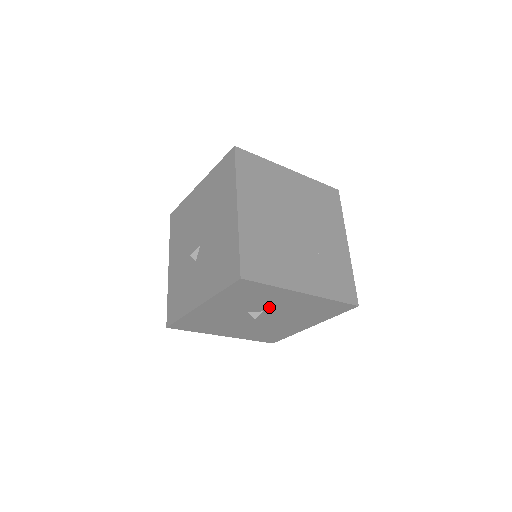
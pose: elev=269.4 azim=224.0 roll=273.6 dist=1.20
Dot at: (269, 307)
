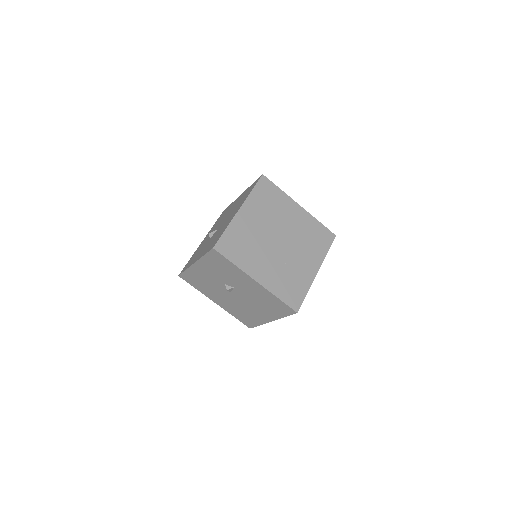
Dot at: (237, 285)
